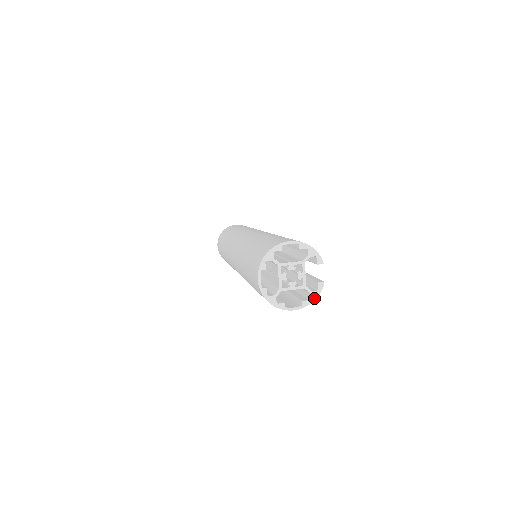
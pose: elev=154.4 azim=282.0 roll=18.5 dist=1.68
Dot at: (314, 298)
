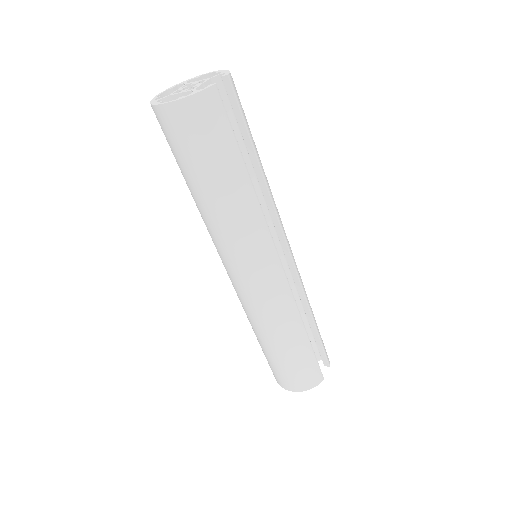
Dot at: (194, 94)
